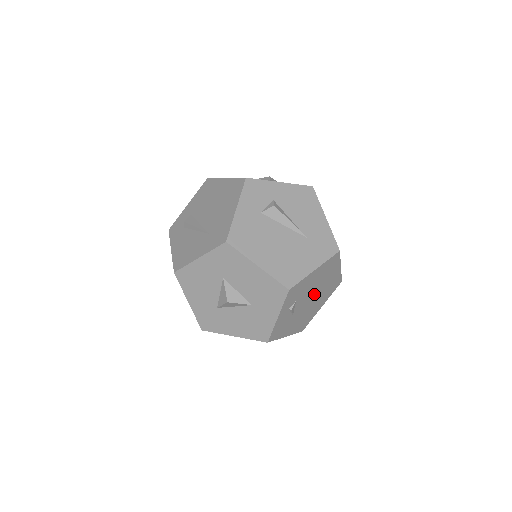
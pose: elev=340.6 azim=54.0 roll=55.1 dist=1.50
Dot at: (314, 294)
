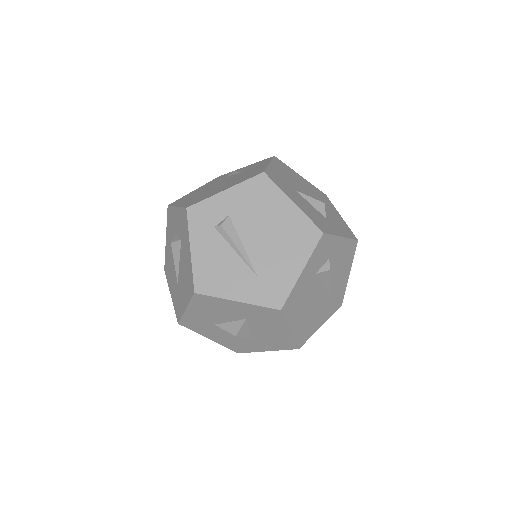
Dot at: occluded
